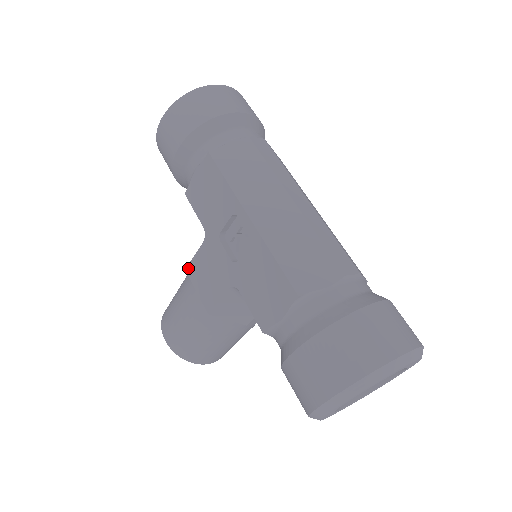
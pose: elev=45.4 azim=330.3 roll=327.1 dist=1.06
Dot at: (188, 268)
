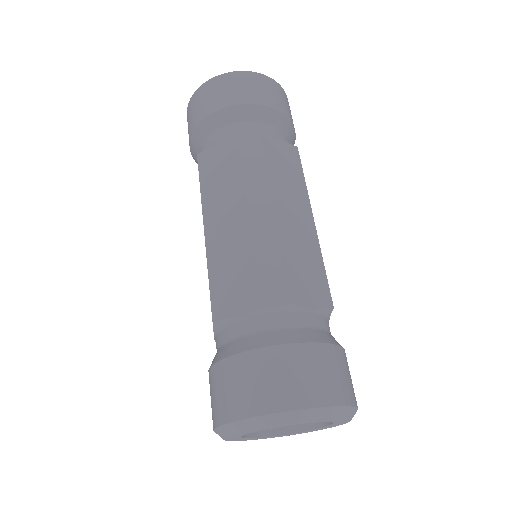
Dot at: occluded
